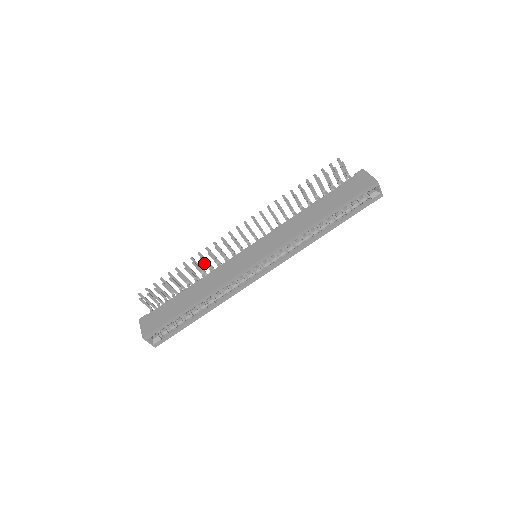
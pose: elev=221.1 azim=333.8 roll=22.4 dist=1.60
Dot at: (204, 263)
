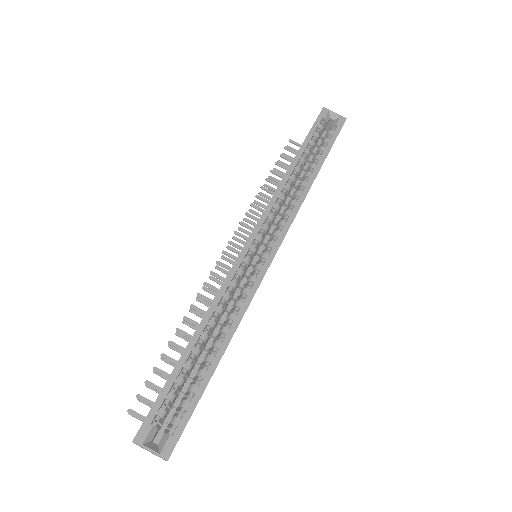
Dot at: (201, 313)
